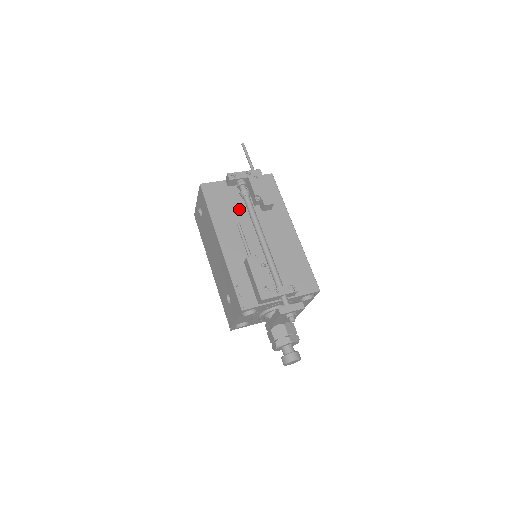
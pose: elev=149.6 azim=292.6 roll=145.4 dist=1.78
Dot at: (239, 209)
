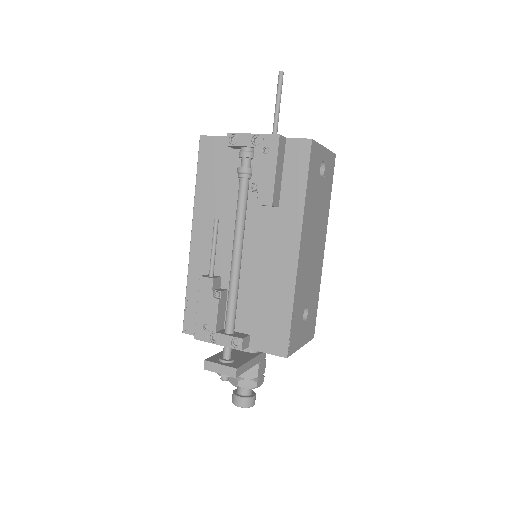
Dot at: (234, 192)
